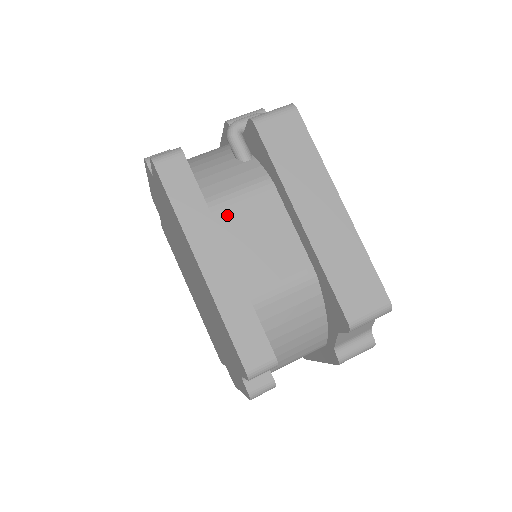
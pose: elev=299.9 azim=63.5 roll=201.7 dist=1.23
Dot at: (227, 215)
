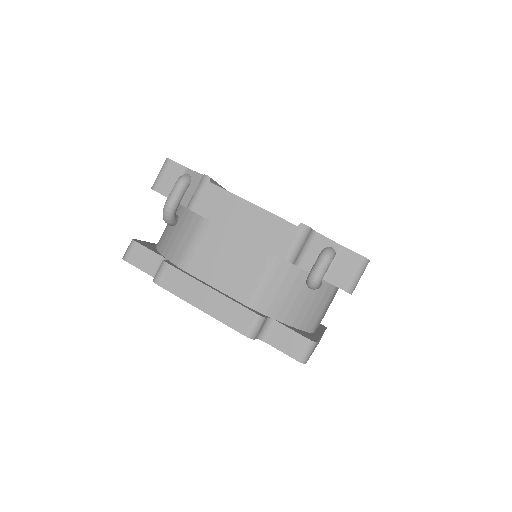
Dot at: occluded
